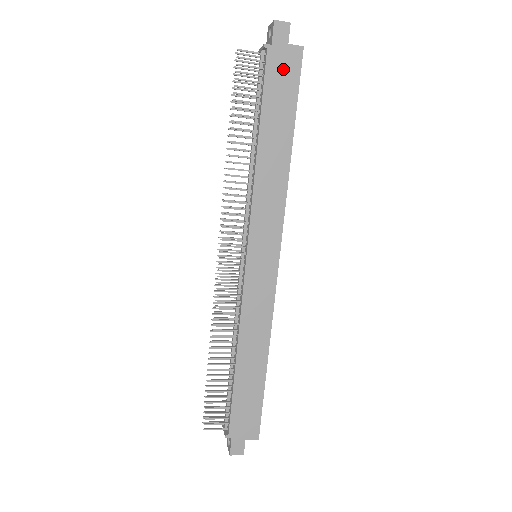
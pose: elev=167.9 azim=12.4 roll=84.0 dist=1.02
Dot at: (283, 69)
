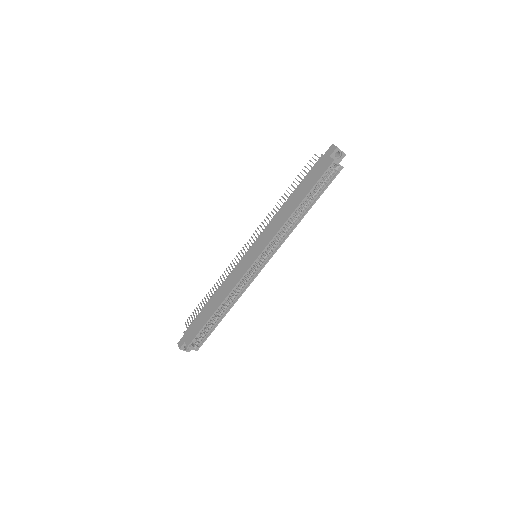
Dot at: (320, 168)
